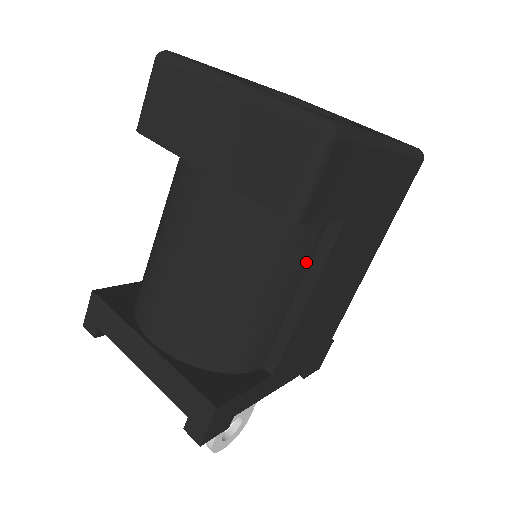
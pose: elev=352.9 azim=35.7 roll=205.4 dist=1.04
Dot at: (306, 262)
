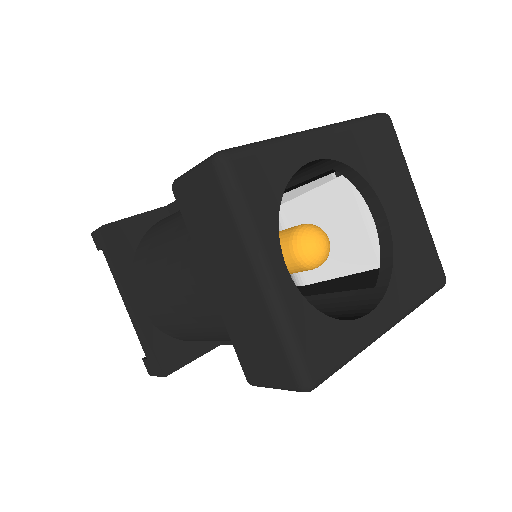
Dot at: occluded
